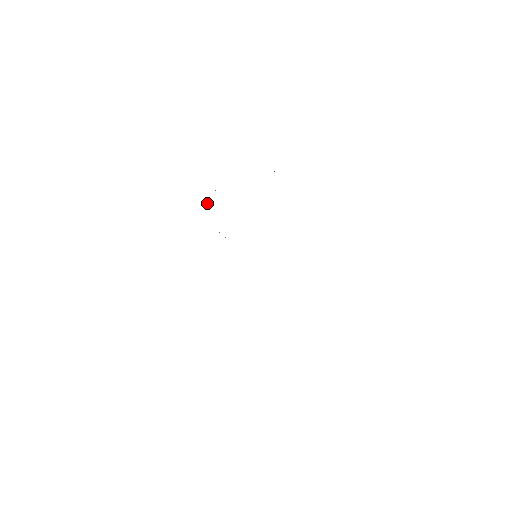
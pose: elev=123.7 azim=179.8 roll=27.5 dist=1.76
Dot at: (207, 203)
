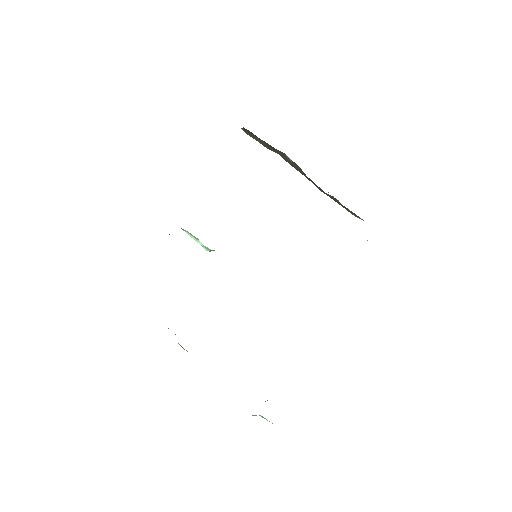
Dot at: occluded
